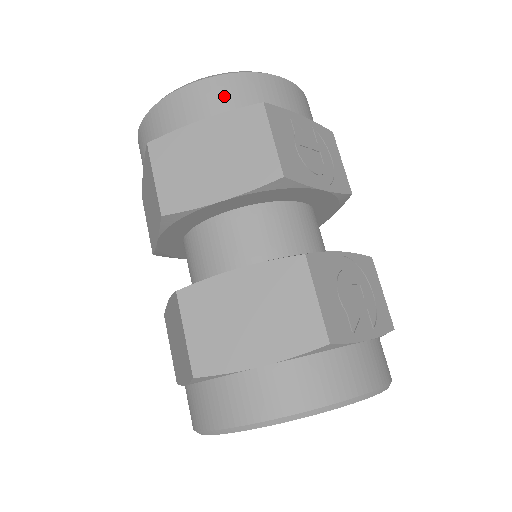
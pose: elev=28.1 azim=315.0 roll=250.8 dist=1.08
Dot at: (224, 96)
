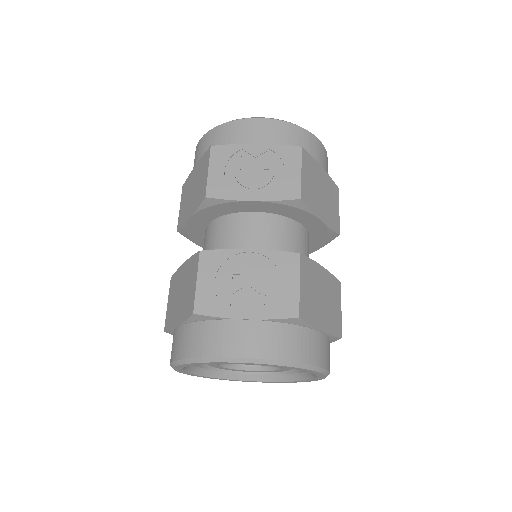
Dot at: (206, 146)
